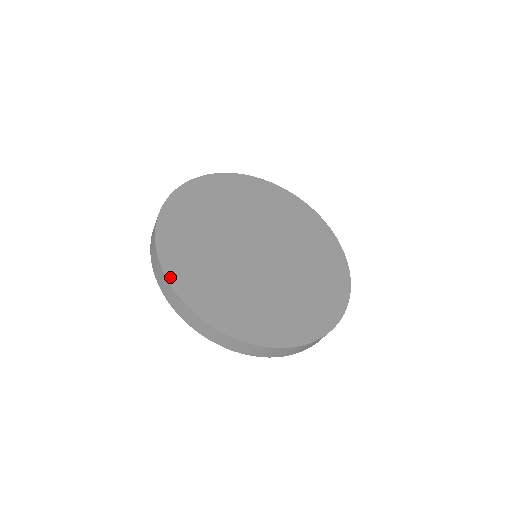
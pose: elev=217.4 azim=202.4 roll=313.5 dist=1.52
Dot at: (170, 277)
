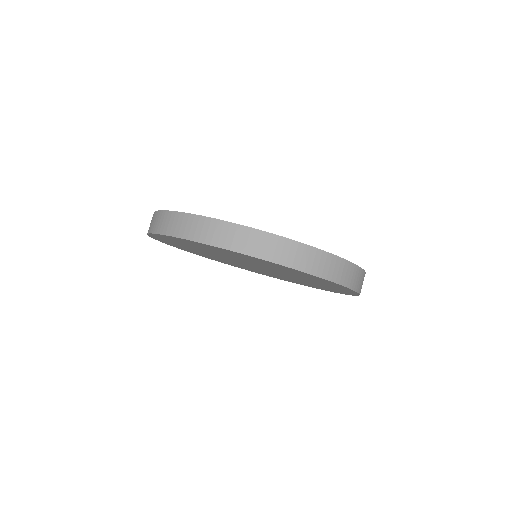
Dot at: (241, 225)
